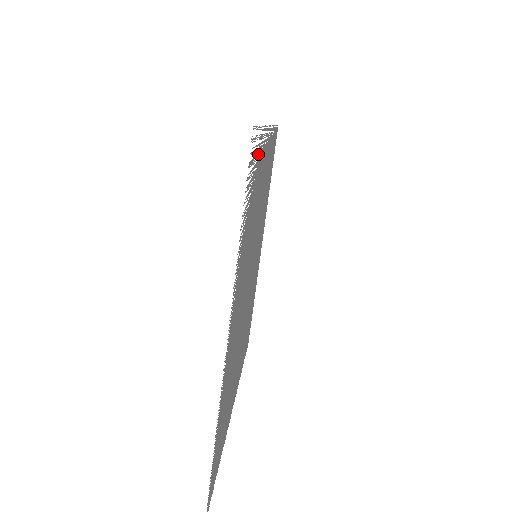
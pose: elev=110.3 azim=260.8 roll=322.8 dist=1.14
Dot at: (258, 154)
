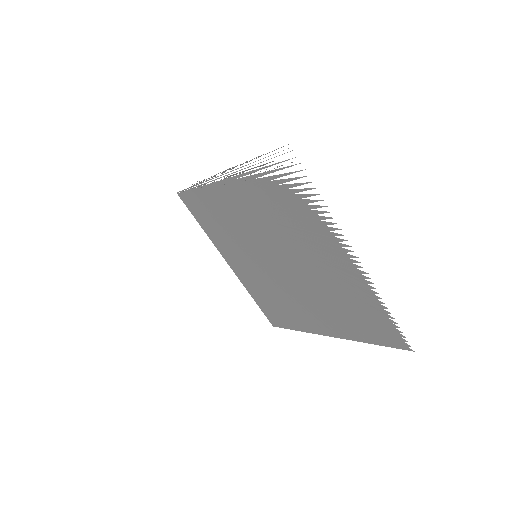
Dot at: occluded
